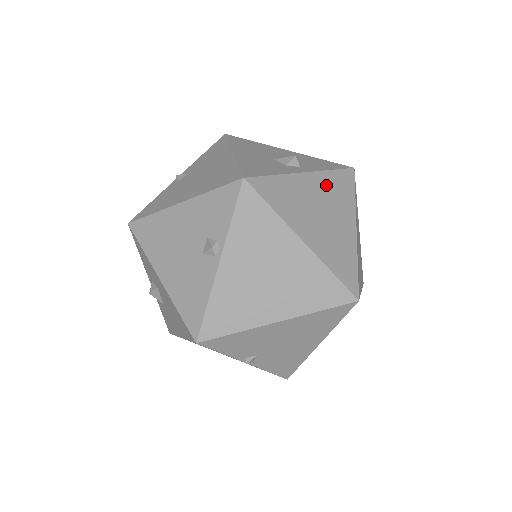
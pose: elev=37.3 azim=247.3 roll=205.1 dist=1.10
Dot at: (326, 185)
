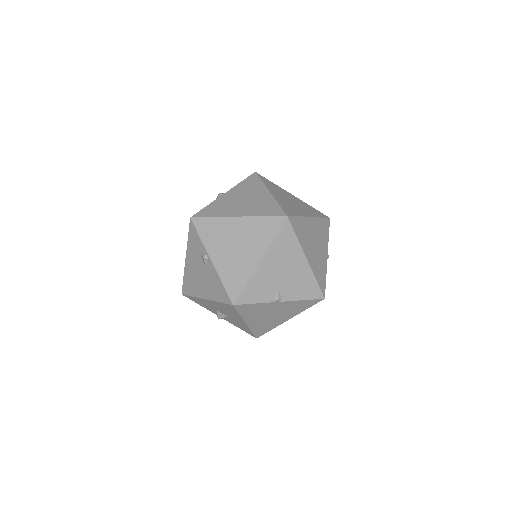
Dot at: (240, 189)
